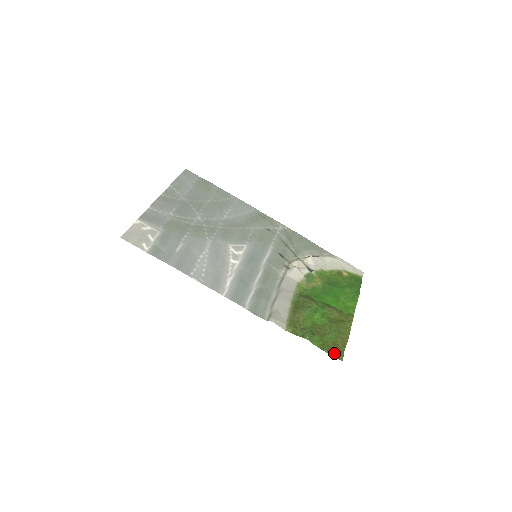
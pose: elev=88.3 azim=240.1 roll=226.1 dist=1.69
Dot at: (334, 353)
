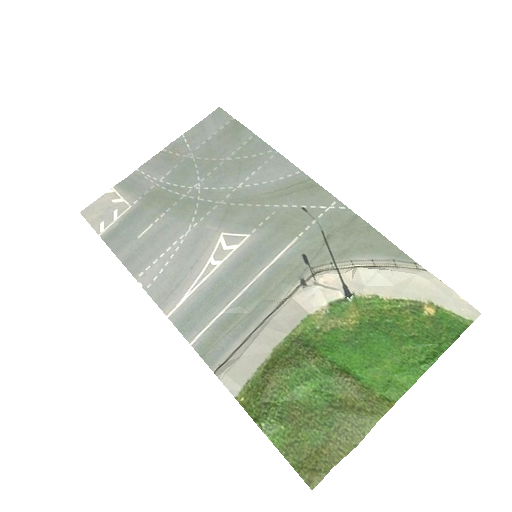
Dot at: (304, 468)
